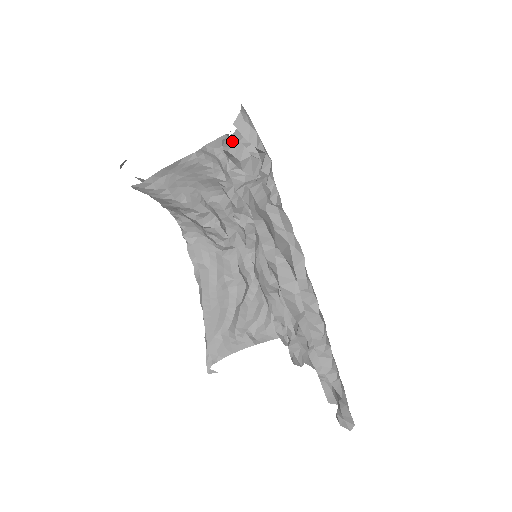
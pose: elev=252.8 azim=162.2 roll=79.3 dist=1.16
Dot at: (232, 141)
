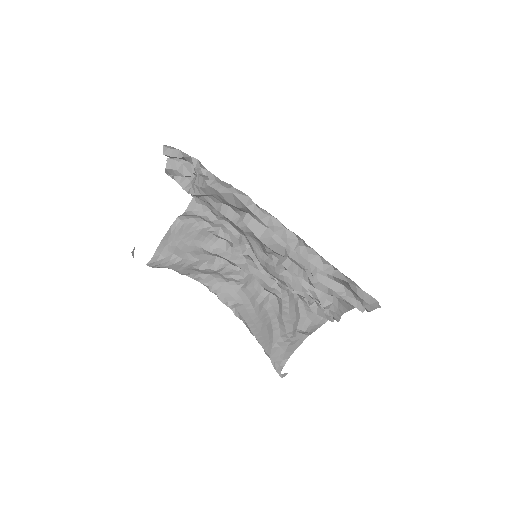
Dot at: occluded
